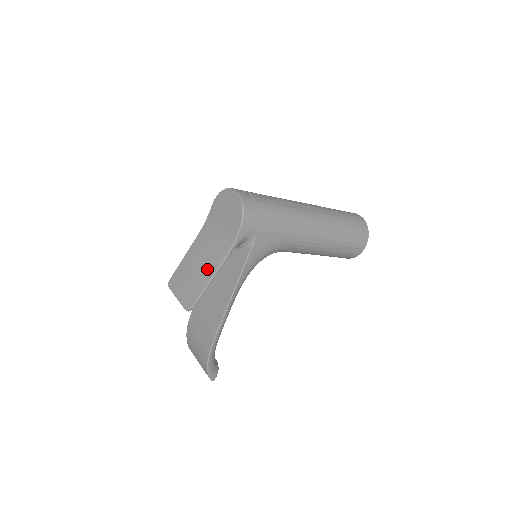
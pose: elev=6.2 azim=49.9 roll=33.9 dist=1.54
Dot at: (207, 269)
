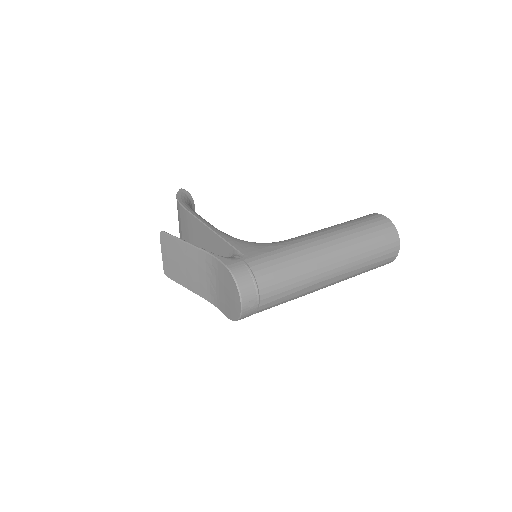
Dot at: (191, 283)
